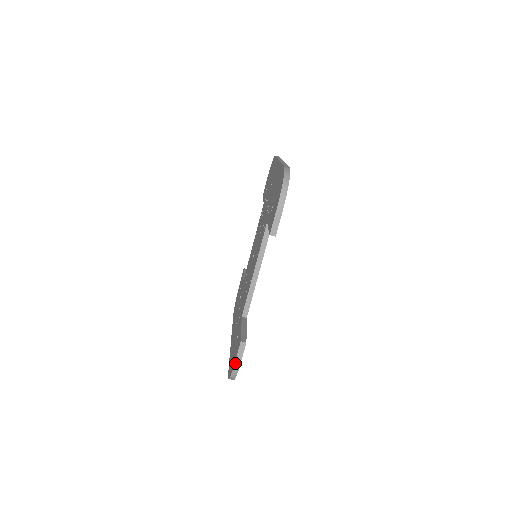
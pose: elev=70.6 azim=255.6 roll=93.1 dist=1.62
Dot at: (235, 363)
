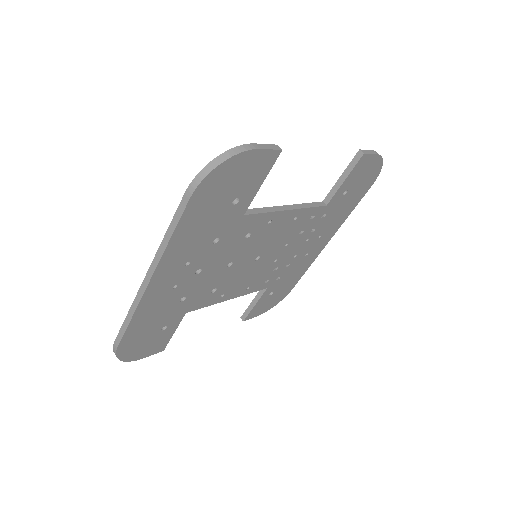
Dot at: (252, 144)
